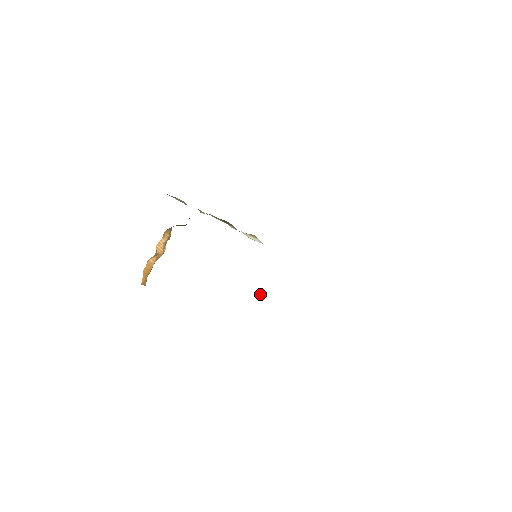
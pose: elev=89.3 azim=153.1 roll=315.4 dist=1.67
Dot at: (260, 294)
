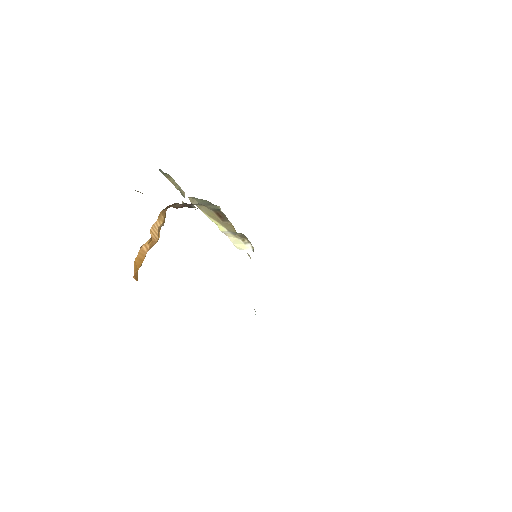
Dot at: occluded
